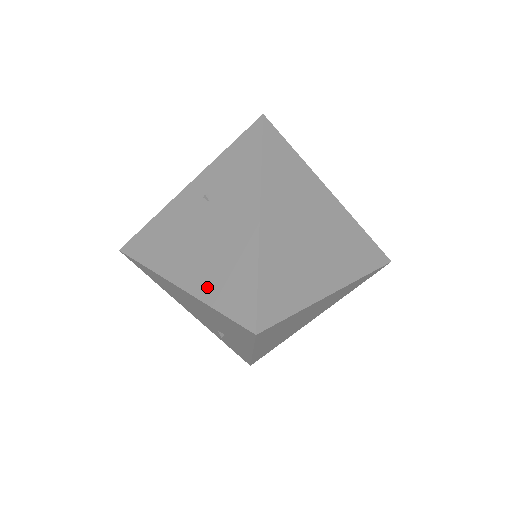
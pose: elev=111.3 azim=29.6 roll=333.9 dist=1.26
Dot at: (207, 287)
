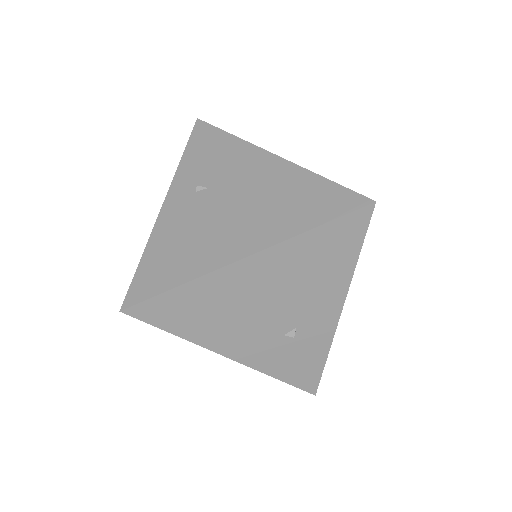
Dot at: (283, 226)
